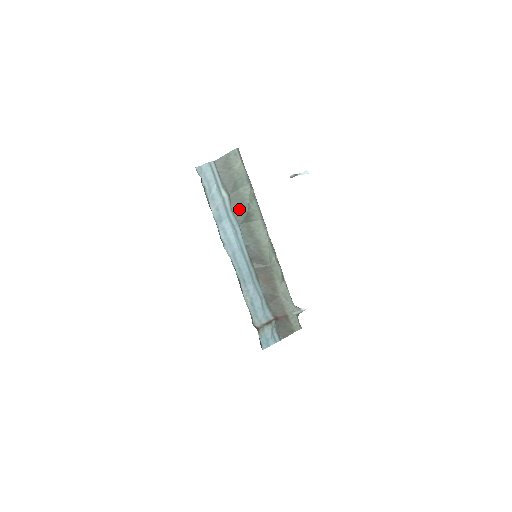
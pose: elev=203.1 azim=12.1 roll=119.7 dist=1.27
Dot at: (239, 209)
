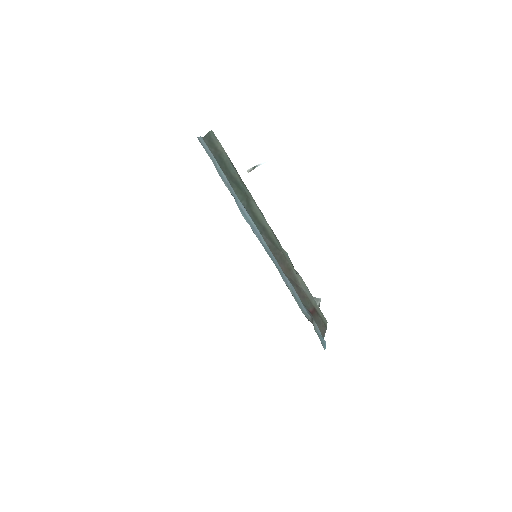
Dot at: (239, 192)
